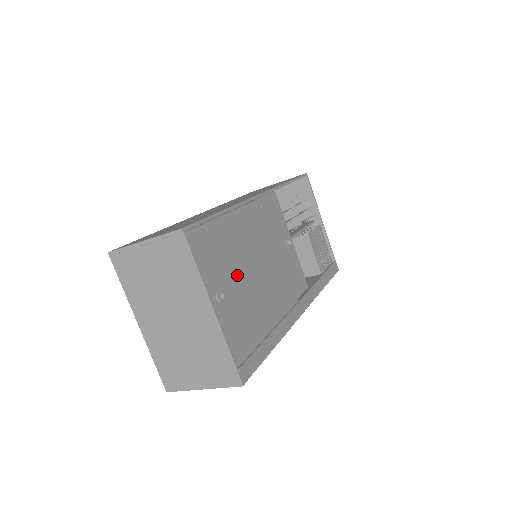
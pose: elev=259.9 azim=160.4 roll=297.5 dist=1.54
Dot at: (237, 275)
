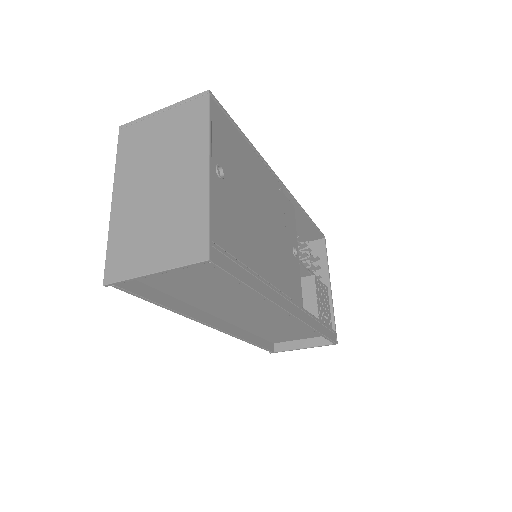
Dot at: (241, 188)
